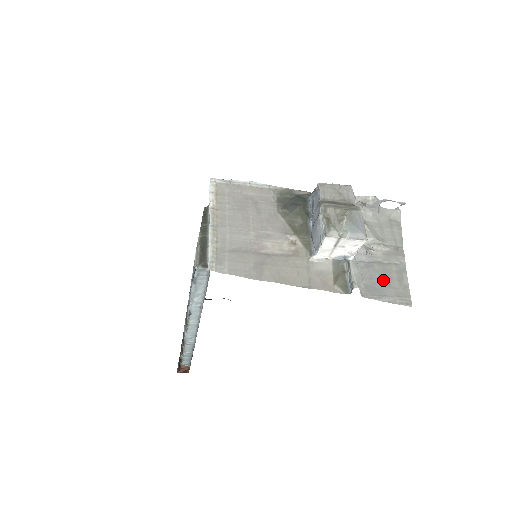
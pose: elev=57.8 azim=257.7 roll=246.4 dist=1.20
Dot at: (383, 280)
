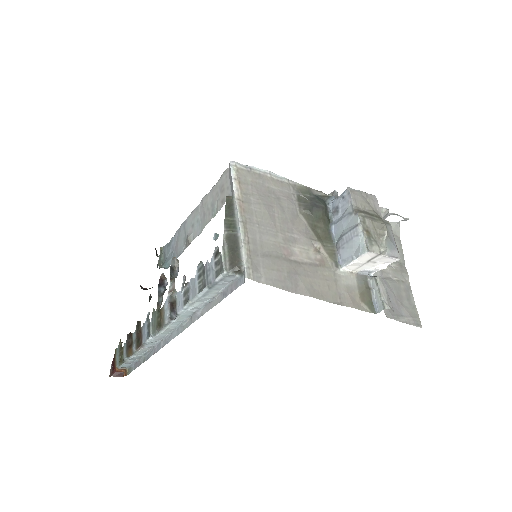
Dot at: (396, 298)
